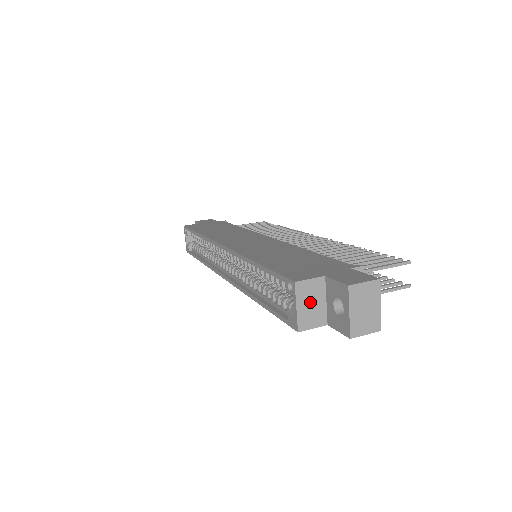
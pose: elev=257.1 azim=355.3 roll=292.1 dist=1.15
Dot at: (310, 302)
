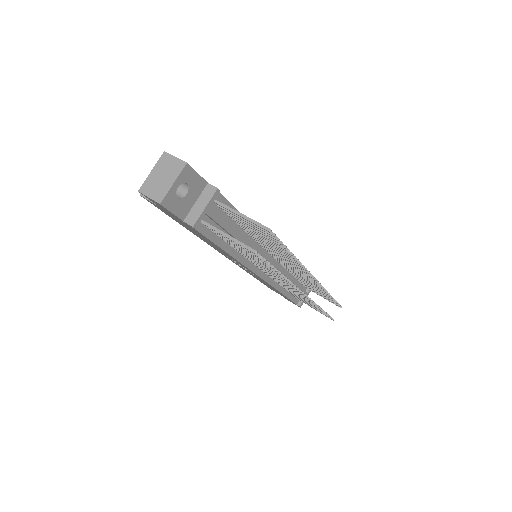
Dot at: occluded
